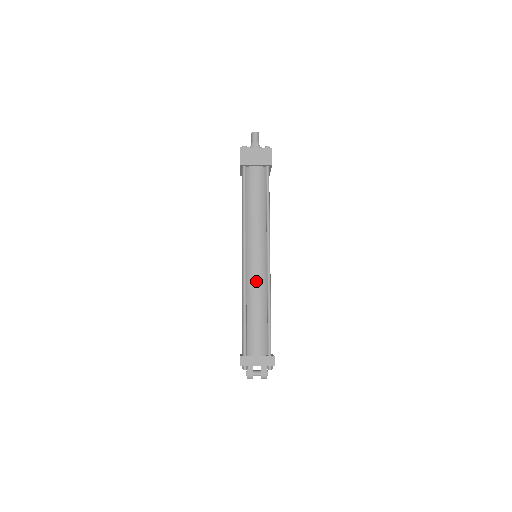
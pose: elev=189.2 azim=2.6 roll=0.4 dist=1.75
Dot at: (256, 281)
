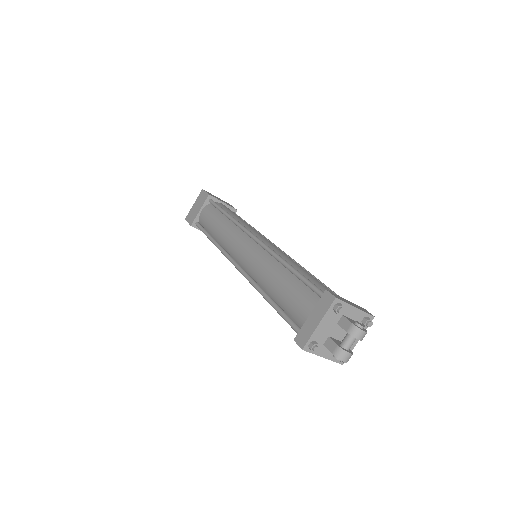
Dot at: (256, 264)
